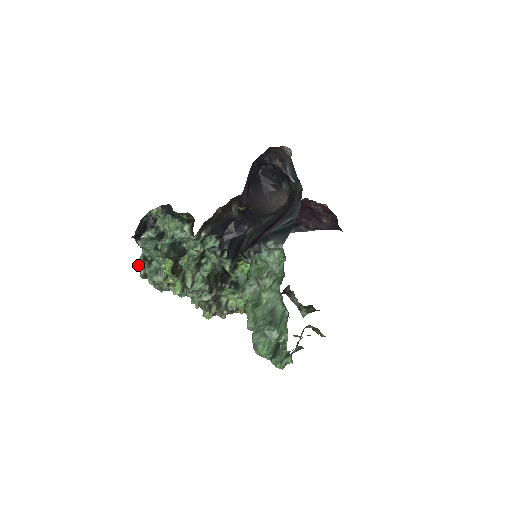
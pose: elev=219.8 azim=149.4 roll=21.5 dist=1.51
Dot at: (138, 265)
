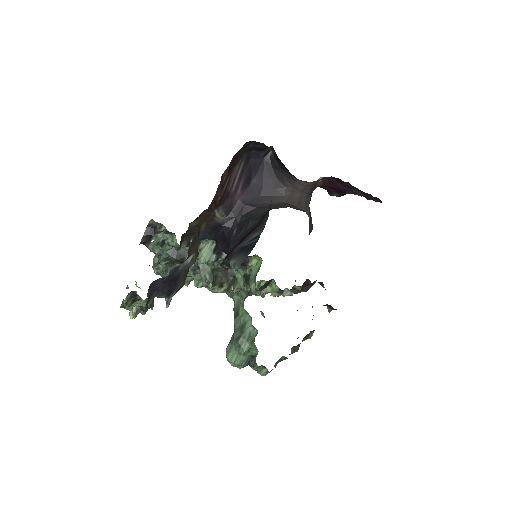
Dot at: occluded
